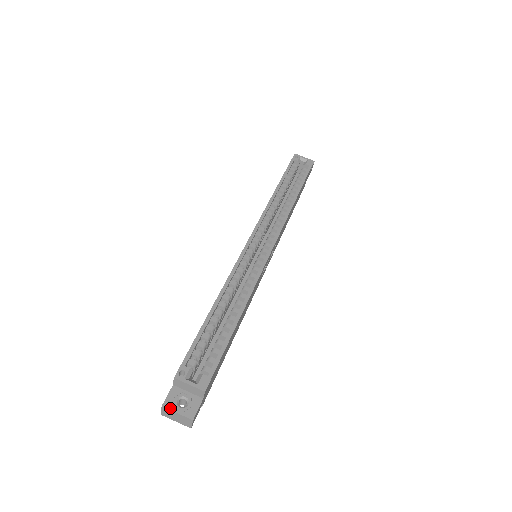
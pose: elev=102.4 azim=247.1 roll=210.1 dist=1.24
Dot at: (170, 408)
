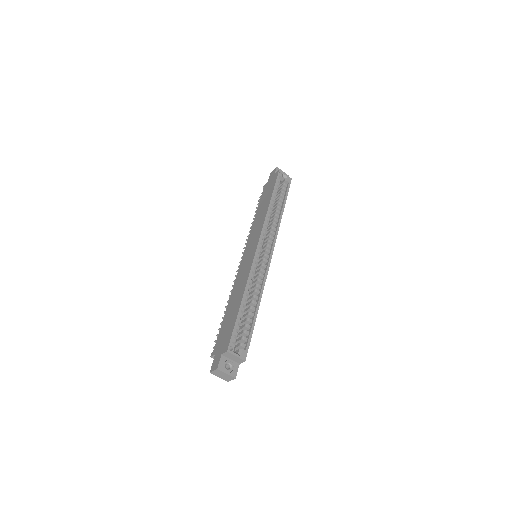
Dot at: (222, 370)
